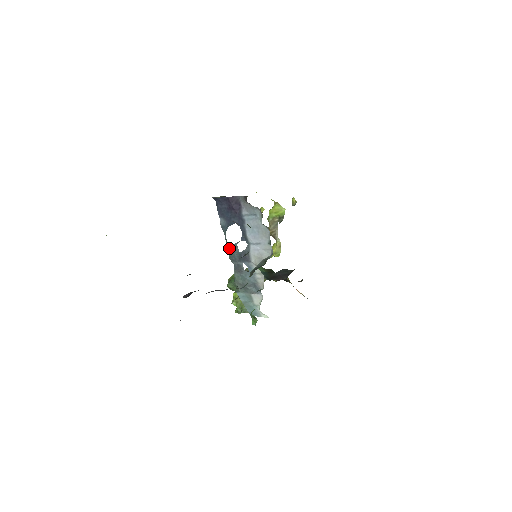
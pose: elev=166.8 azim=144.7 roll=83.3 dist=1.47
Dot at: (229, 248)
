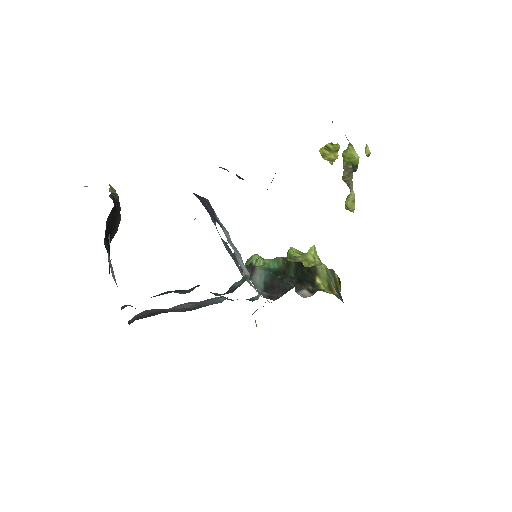
Dot at: (223, 243)
